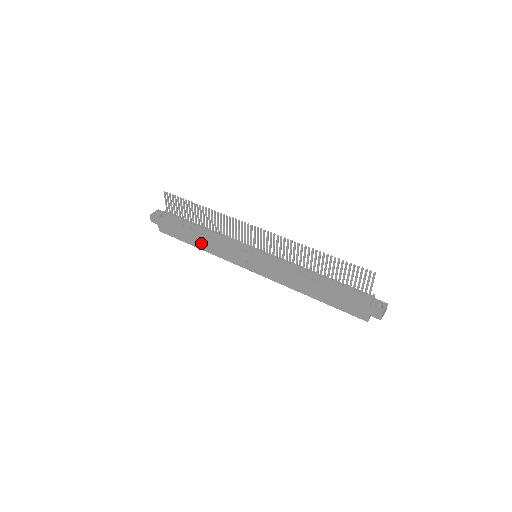
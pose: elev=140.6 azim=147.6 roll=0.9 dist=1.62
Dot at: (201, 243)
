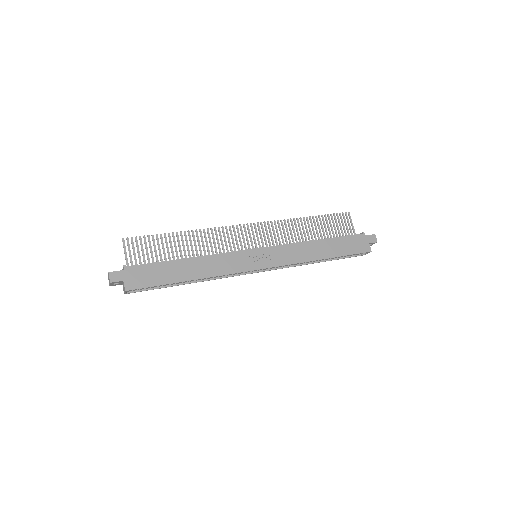
Dot at: (194, 270)
